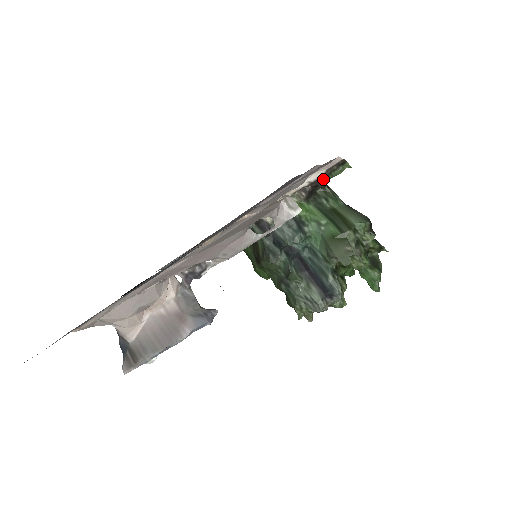
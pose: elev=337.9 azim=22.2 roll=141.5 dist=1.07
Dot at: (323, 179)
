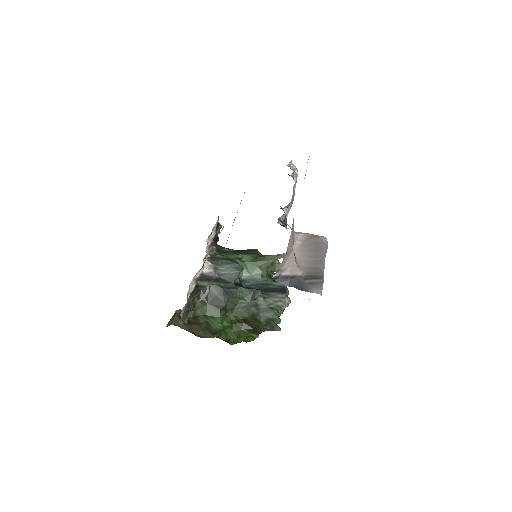
Dot at: (217, 235)
